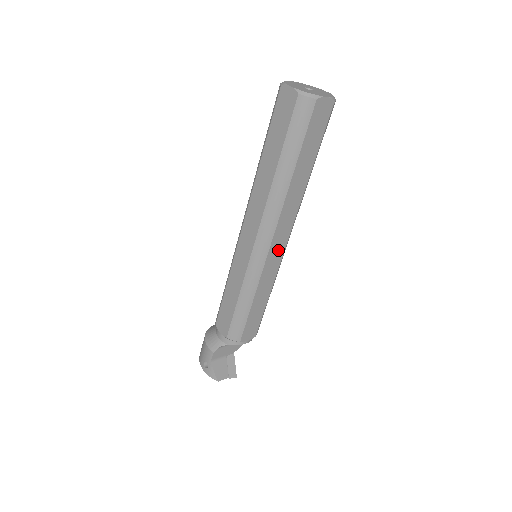
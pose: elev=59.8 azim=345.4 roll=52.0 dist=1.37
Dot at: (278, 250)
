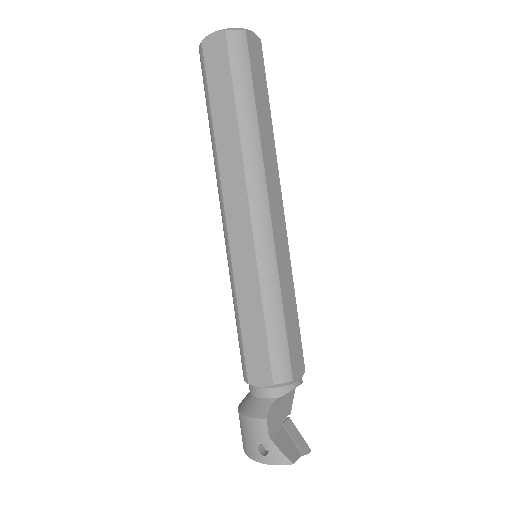
Dot at: (280, 226)
